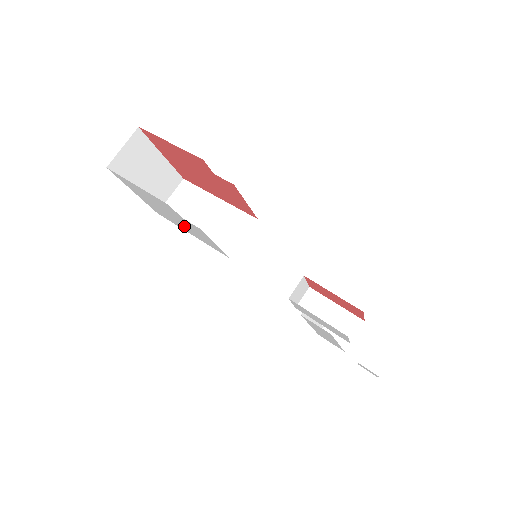
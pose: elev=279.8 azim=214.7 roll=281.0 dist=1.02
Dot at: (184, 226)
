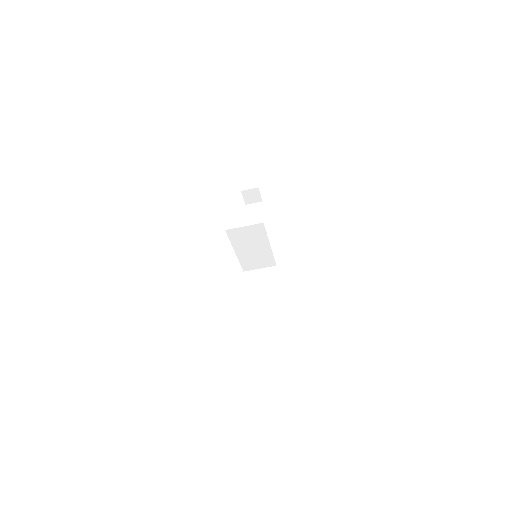
Dot at: occluded
